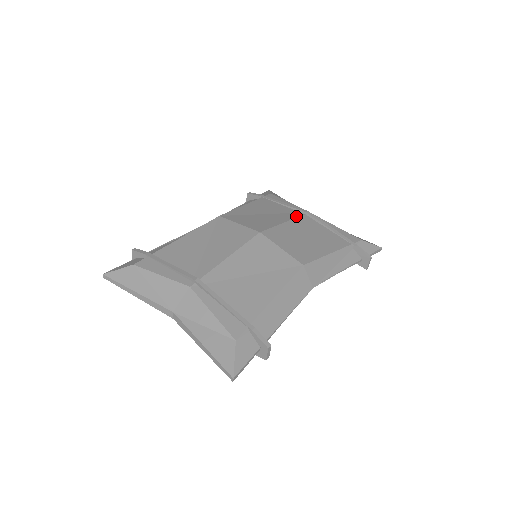
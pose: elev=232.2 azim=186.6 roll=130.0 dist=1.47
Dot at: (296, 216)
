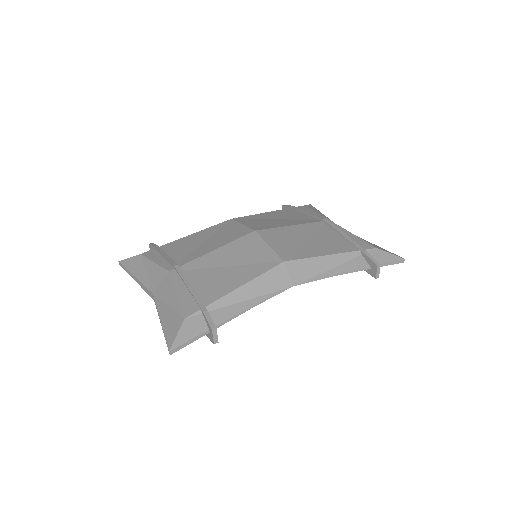
Dot at: (310, 222)
